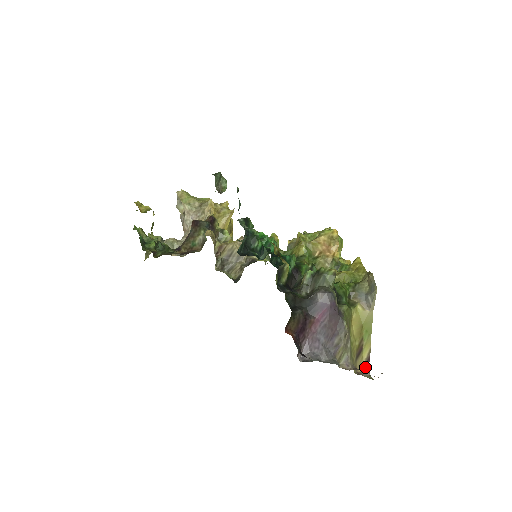
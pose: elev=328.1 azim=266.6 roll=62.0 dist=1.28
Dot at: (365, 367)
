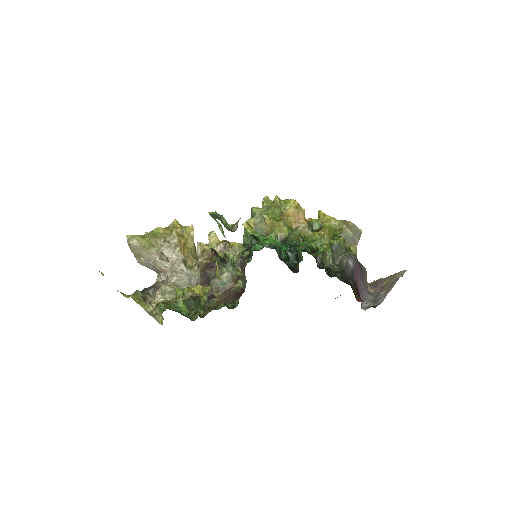
Dot at: occluded
